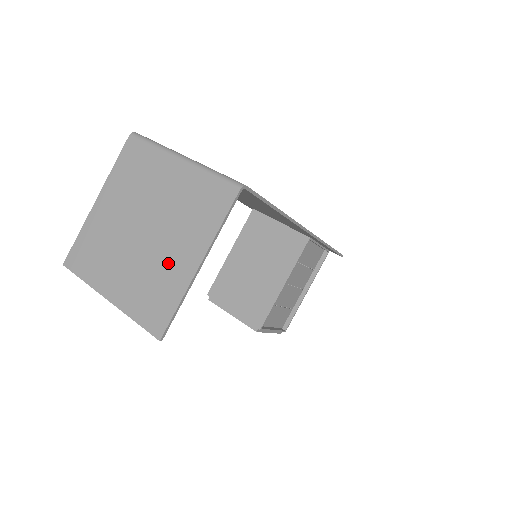
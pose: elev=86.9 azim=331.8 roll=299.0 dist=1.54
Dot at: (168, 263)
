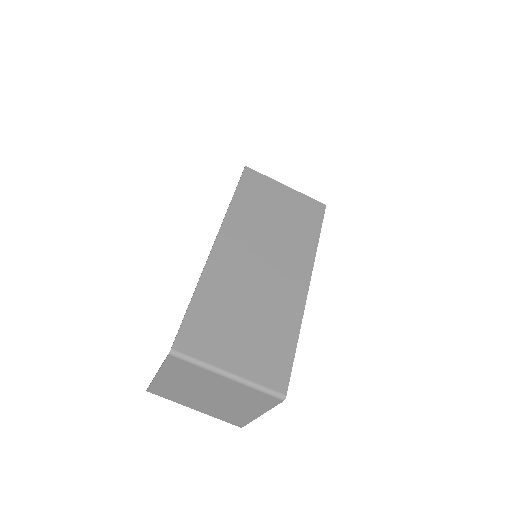
Dot at: (236, 410)
